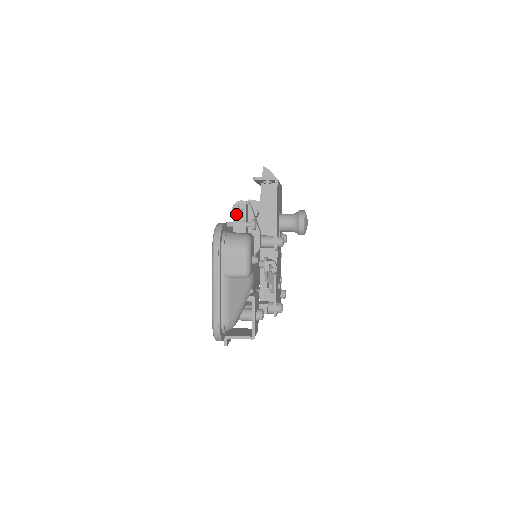
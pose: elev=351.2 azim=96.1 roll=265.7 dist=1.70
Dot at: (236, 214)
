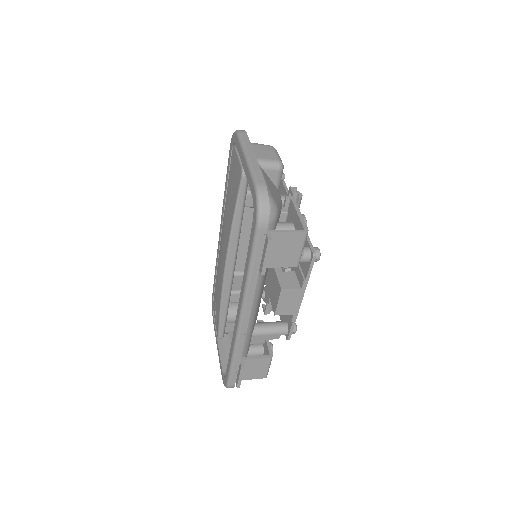
Dot at: occluded
